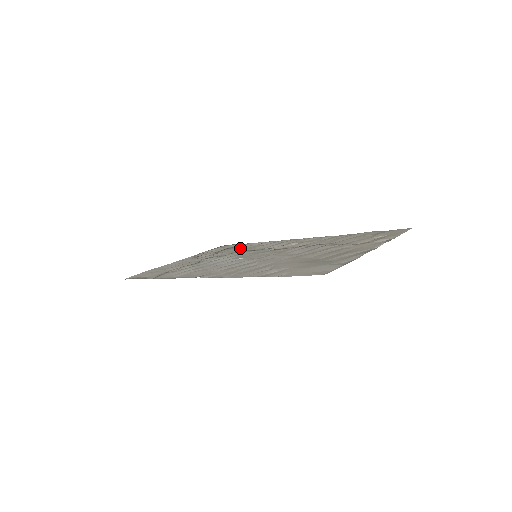
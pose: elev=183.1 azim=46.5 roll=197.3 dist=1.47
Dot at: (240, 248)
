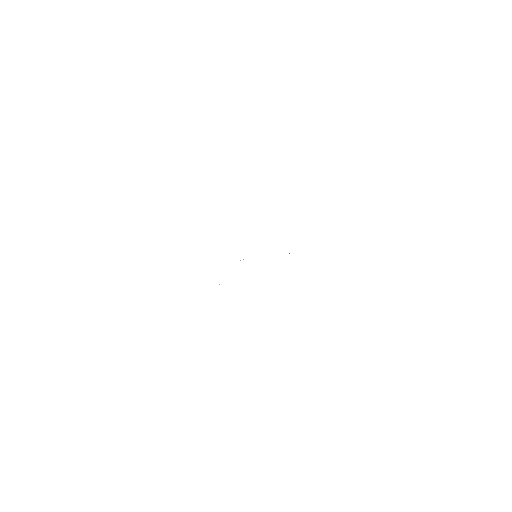
Dot at: occluded
